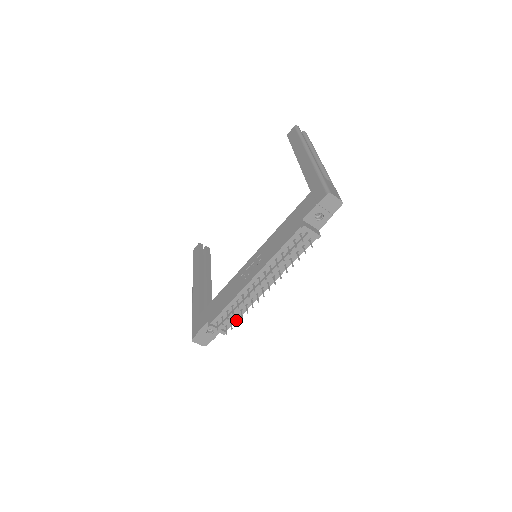
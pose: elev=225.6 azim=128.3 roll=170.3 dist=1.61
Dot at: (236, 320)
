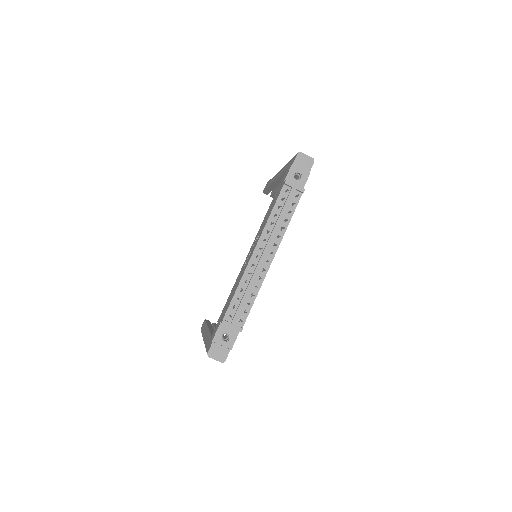
Dot at: (248, 303)
